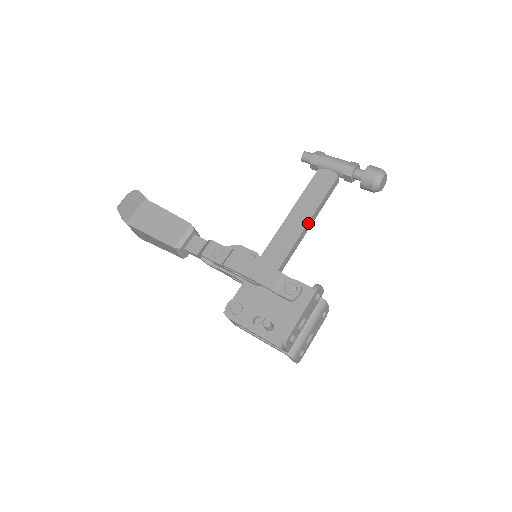
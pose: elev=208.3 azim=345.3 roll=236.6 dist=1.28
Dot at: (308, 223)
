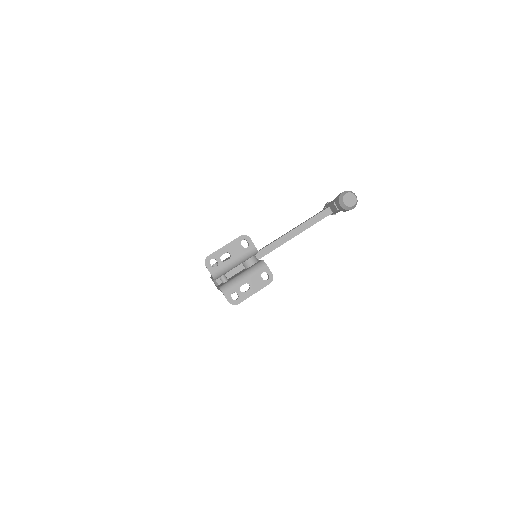
Dot at: (291, 231)
